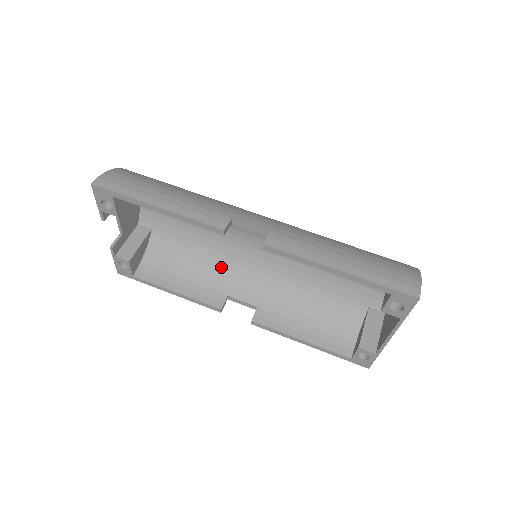
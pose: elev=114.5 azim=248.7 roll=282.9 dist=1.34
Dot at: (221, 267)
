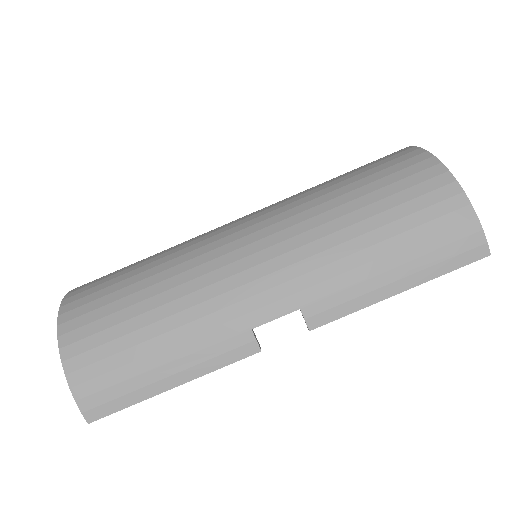
Dot at: occluded
